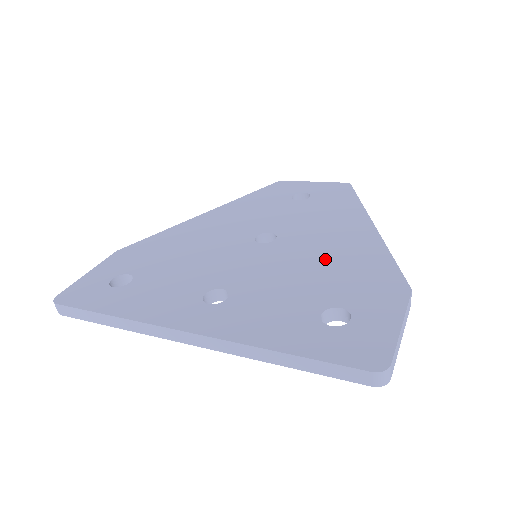
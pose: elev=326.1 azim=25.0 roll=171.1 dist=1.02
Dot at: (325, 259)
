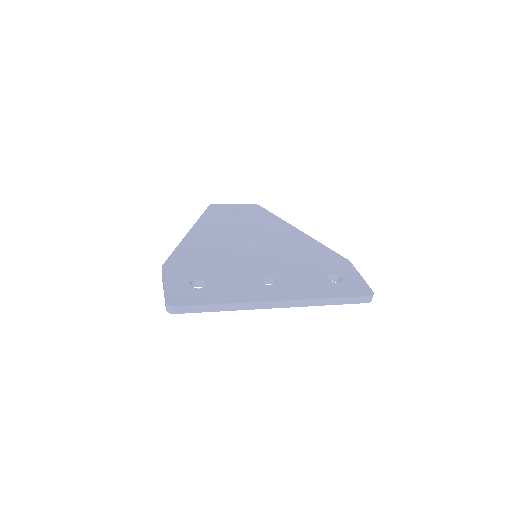
Dot at: (299, 252)
